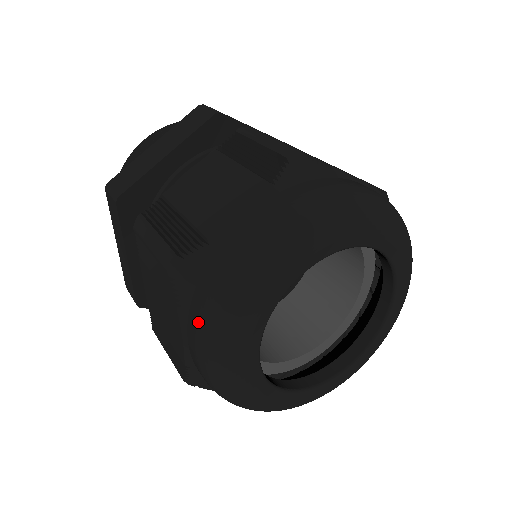
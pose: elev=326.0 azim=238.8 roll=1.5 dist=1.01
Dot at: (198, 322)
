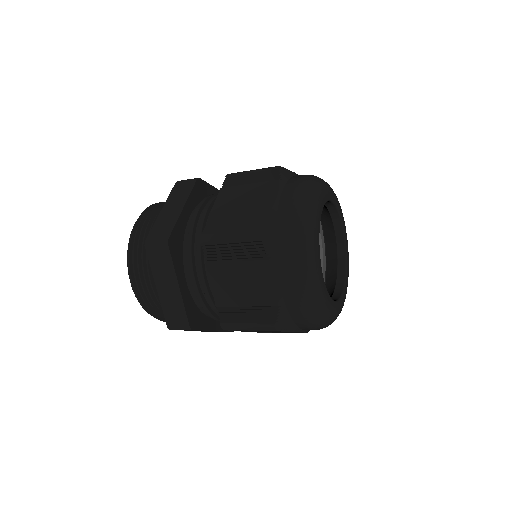
Dot at: (288, 257)
